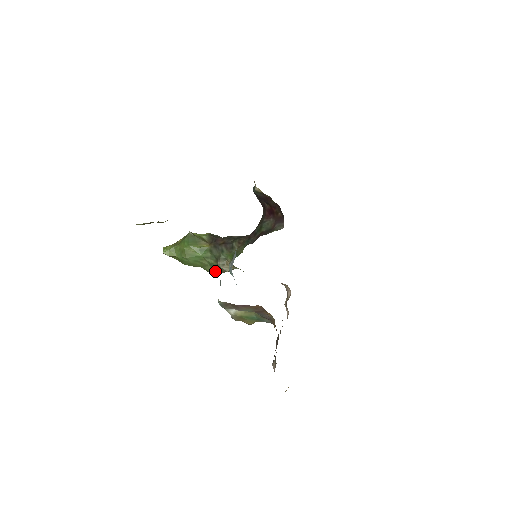
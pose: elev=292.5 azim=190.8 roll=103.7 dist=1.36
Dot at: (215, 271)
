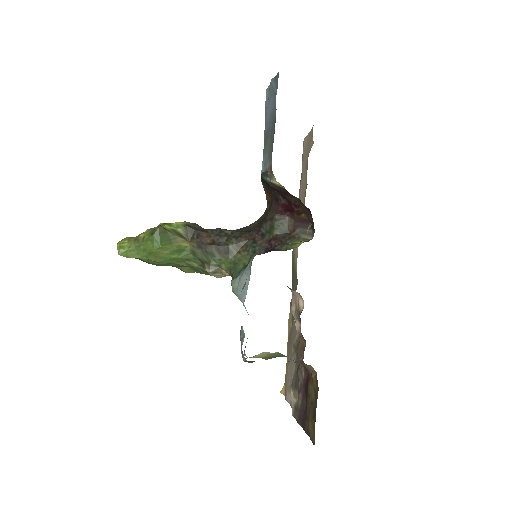
Dot at: occluded
